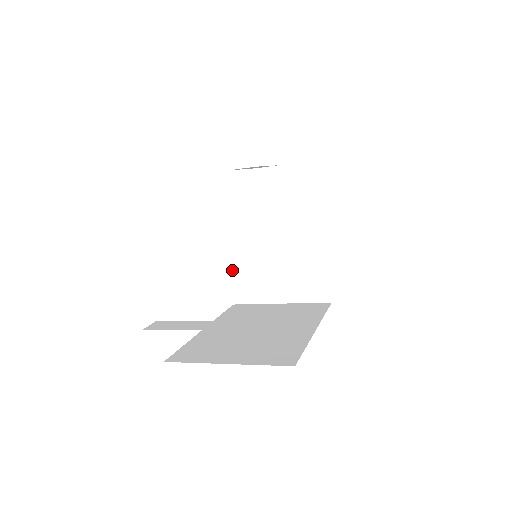
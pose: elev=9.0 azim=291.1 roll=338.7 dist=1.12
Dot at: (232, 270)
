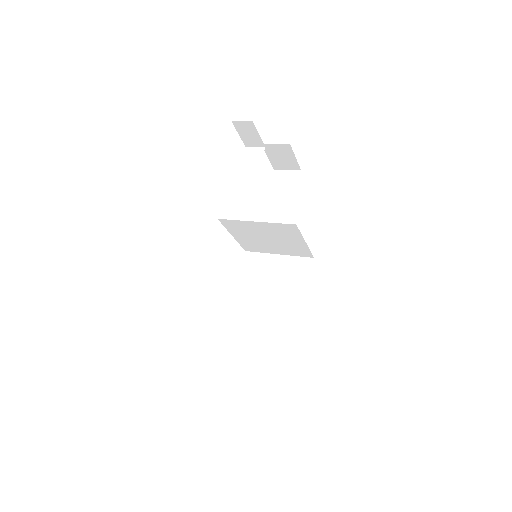
Dot at: (239, 241)
